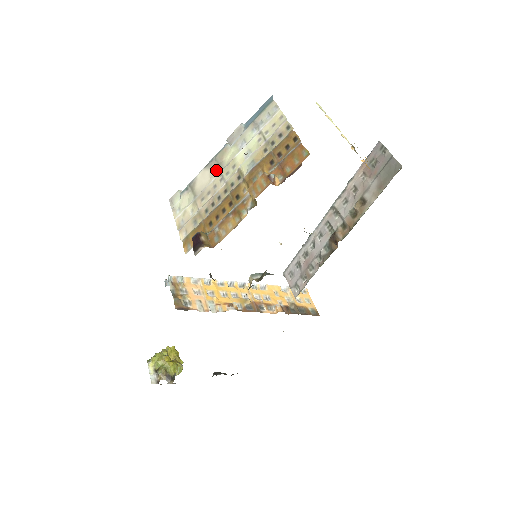
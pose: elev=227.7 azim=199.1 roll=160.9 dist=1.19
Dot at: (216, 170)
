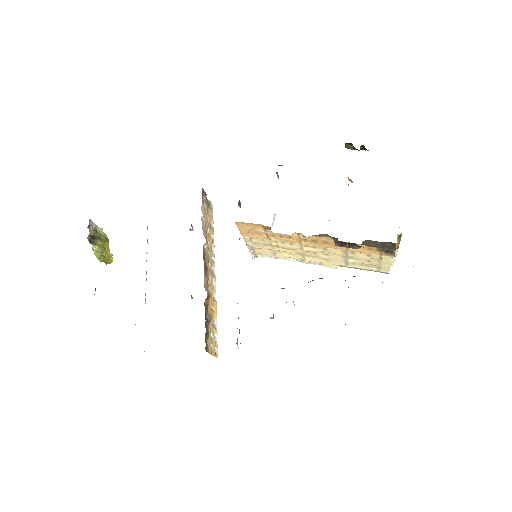
Dot at: occluded
